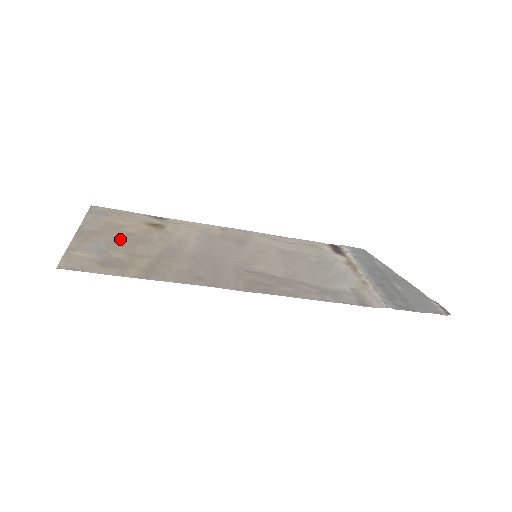
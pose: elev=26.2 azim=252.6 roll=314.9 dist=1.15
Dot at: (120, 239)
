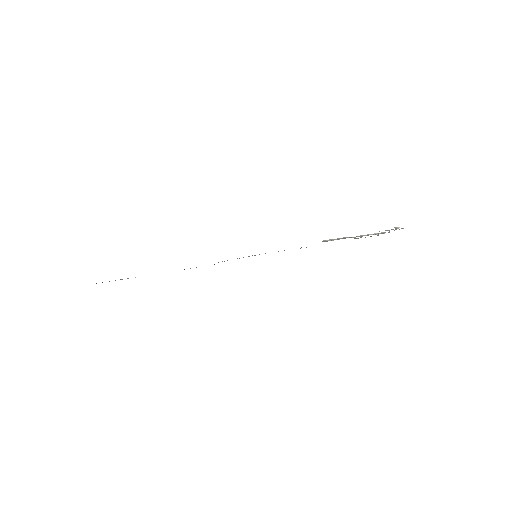
Dot at: occluded
